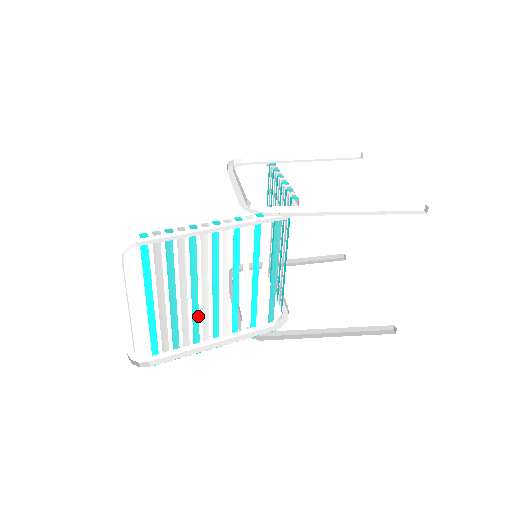
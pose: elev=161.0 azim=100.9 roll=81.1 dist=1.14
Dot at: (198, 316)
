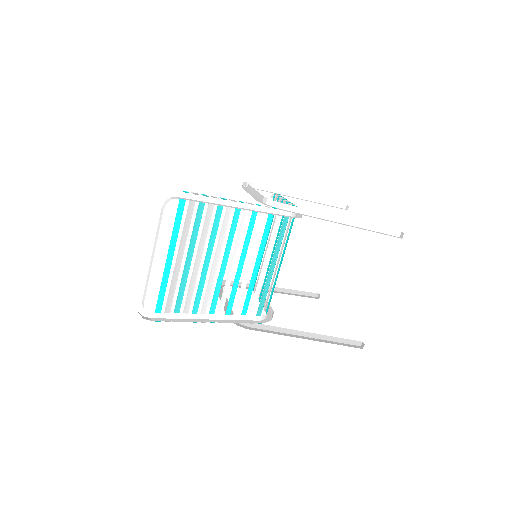
Dot at: (203, 286)
